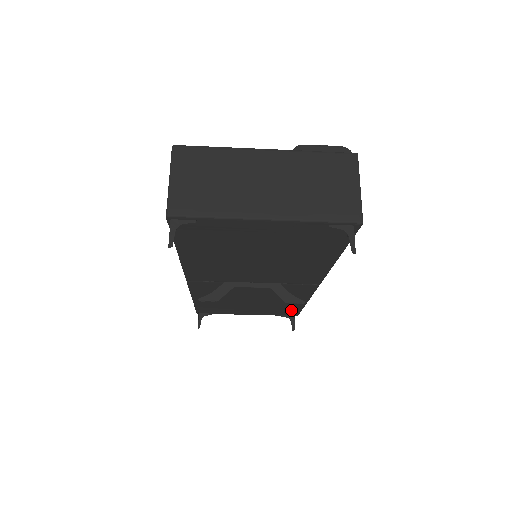
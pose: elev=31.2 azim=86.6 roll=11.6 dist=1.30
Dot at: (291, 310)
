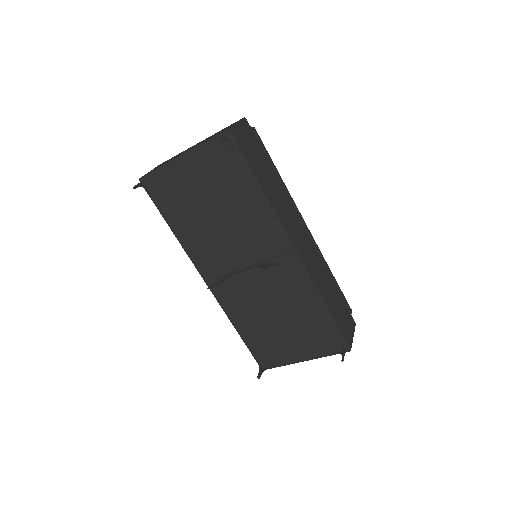
Dot at: (330, 333)
